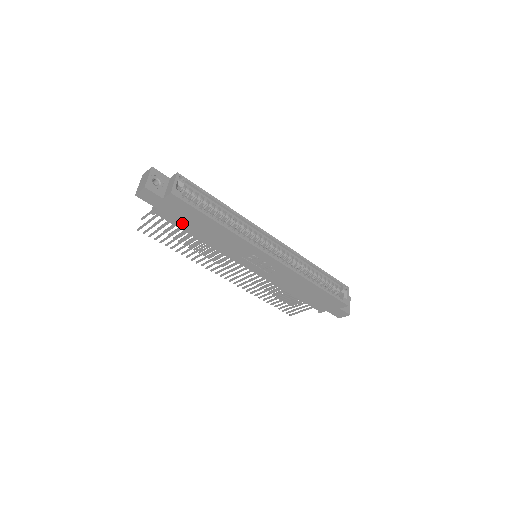
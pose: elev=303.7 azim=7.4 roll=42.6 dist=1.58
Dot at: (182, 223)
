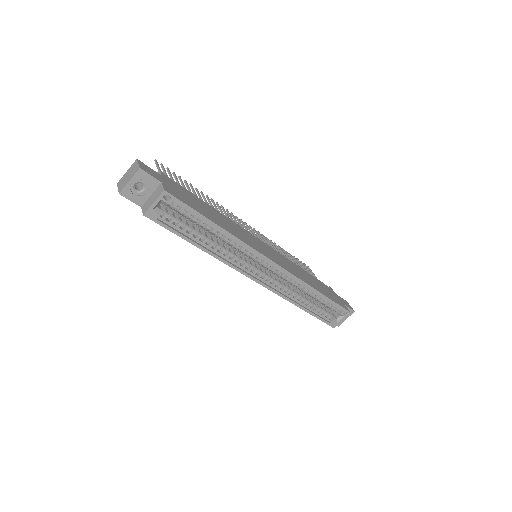
Dot at: occluded
